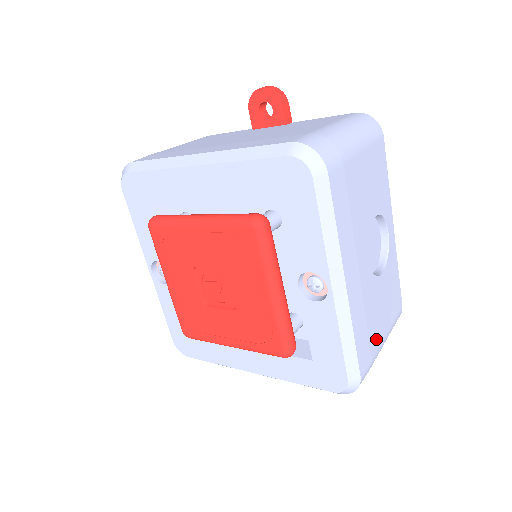
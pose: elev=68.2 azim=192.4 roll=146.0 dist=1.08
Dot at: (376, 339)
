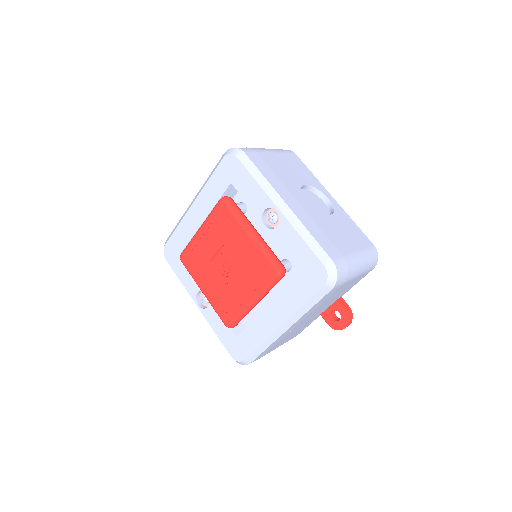
Dot at: (343, 247)
